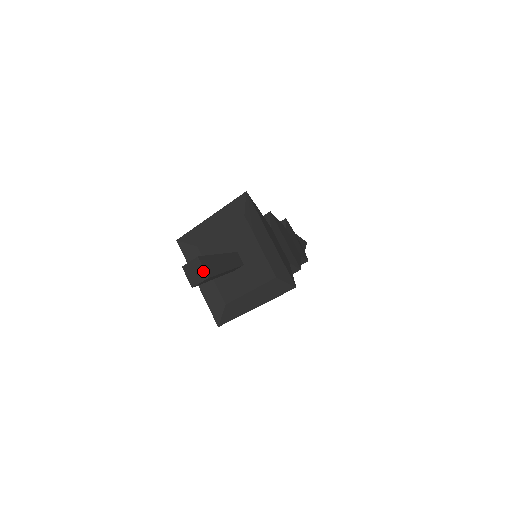
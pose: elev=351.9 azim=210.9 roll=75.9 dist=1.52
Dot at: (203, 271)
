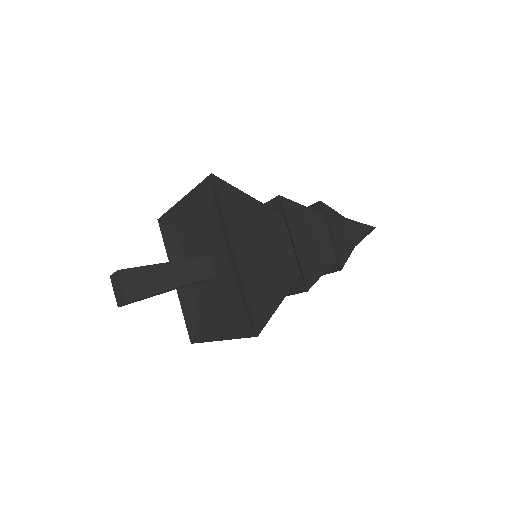
Dot at: (122, 292)
